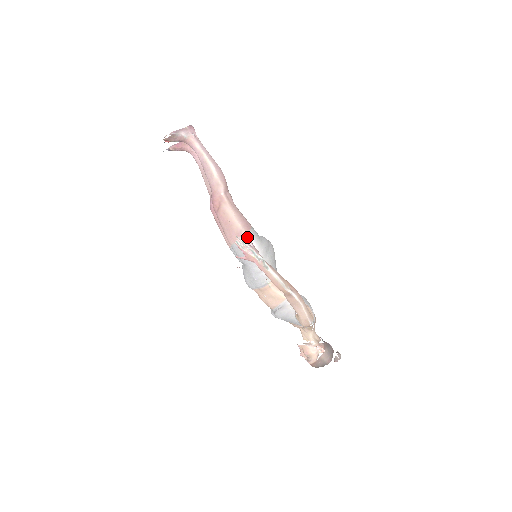
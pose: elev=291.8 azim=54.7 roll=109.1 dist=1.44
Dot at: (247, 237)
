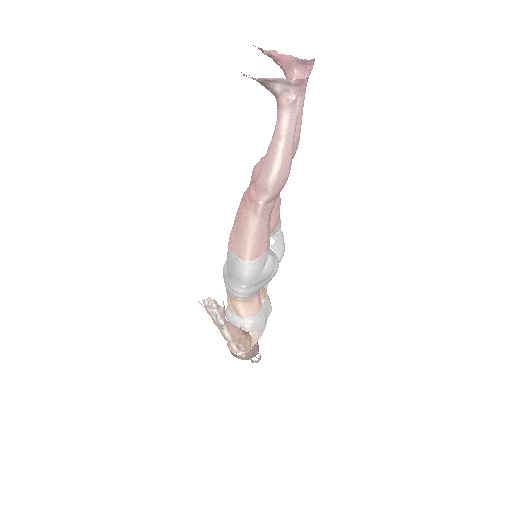
Dot at: (245, 264)
